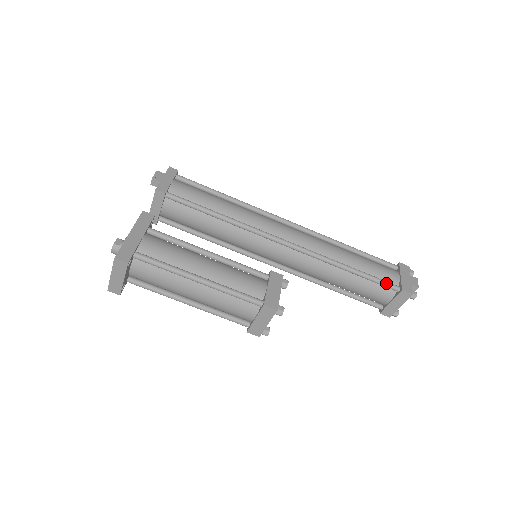
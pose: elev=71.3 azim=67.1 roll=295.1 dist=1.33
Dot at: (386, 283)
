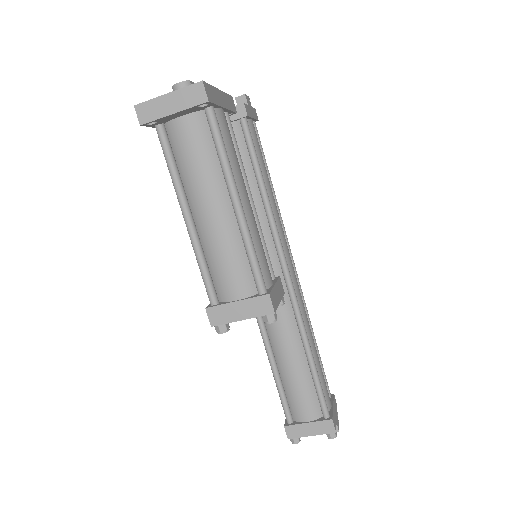
Dot at: occluded
